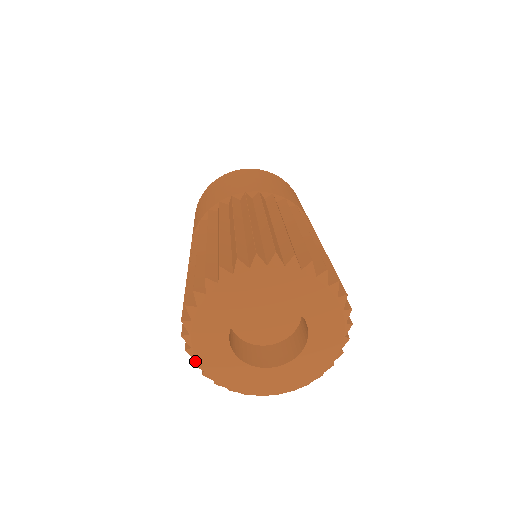
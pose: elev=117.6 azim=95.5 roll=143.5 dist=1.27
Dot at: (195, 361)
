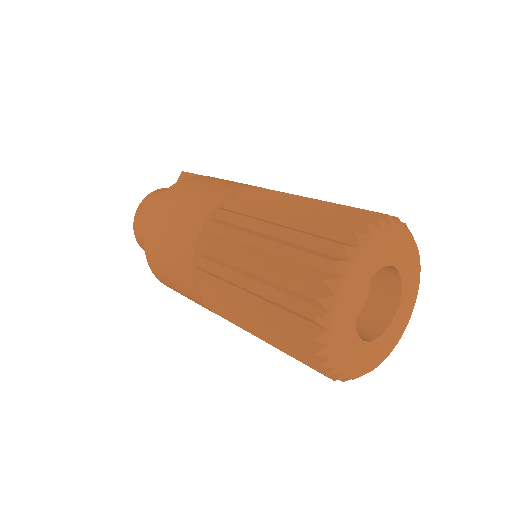
Dot at: occluded
